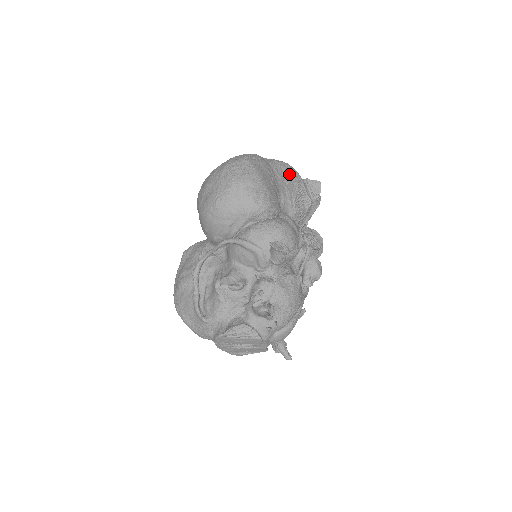
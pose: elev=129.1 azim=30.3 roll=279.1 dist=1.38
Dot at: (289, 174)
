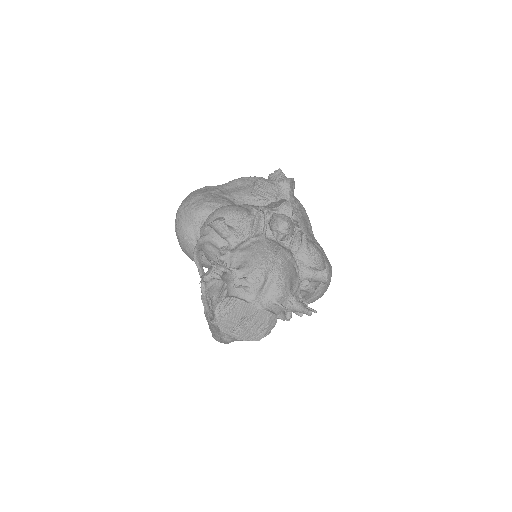
Dot at: (243, 181)
